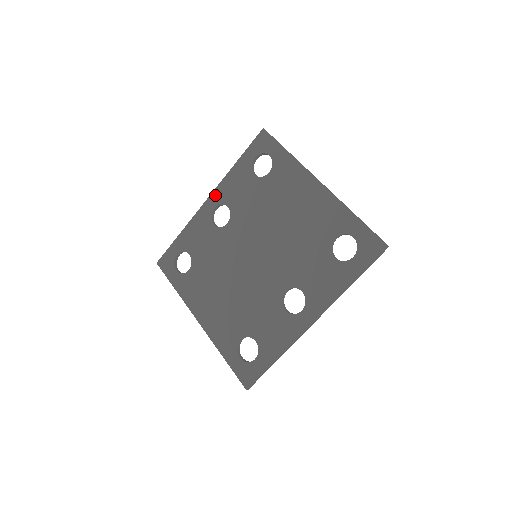
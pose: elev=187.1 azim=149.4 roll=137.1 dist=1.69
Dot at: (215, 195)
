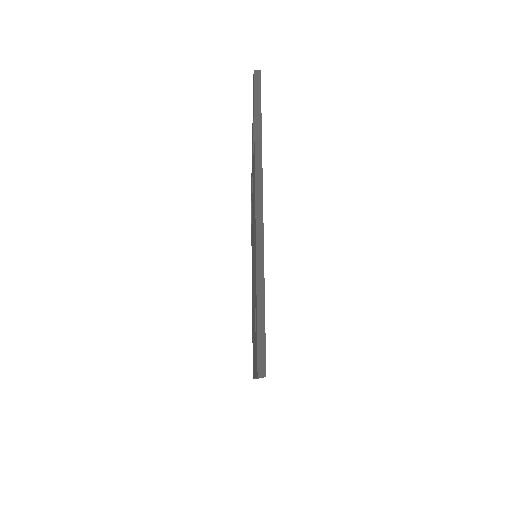
Dot at: occluded
